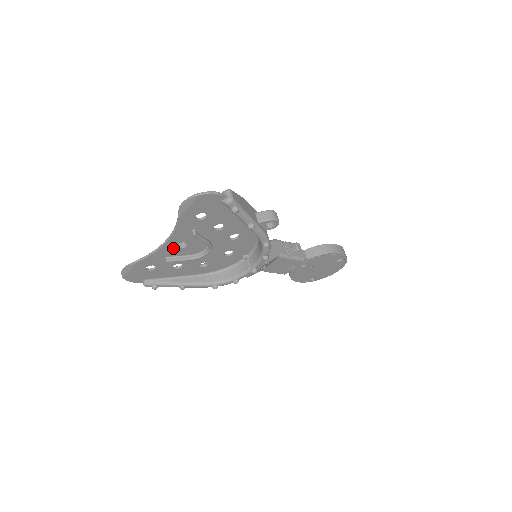
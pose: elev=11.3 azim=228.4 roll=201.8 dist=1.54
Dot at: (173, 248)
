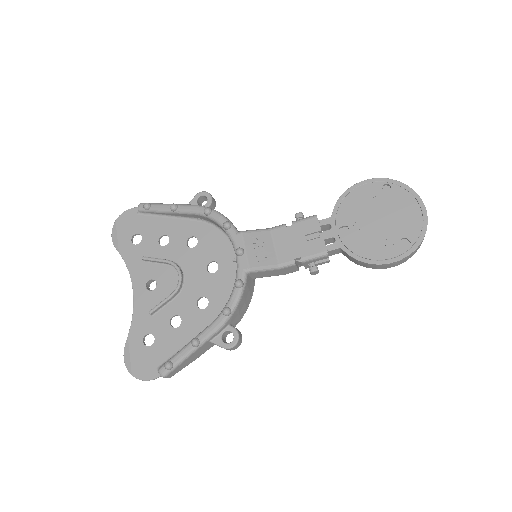
Dot at: (147, 295)
